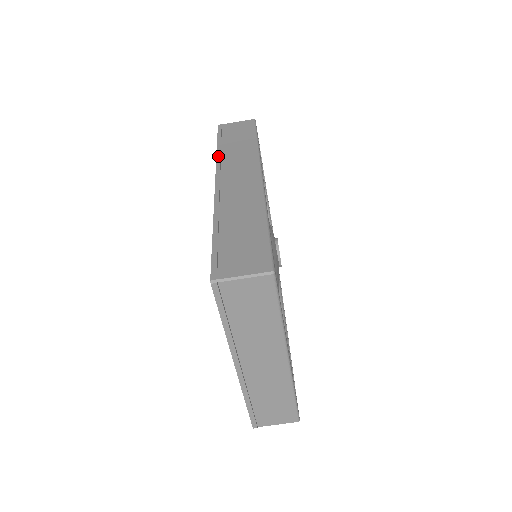
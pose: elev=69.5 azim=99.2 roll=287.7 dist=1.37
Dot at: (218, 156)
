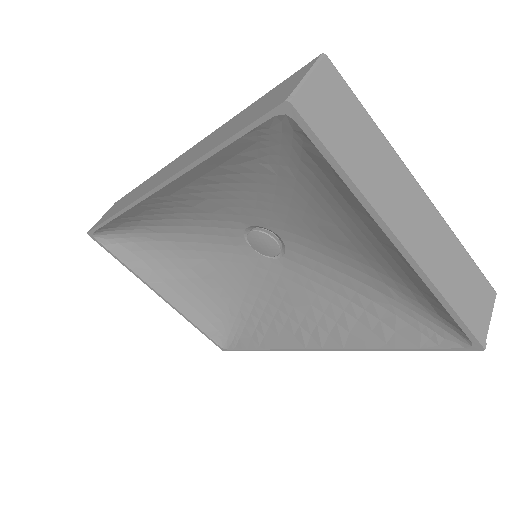
Dot at: (122, 208)
